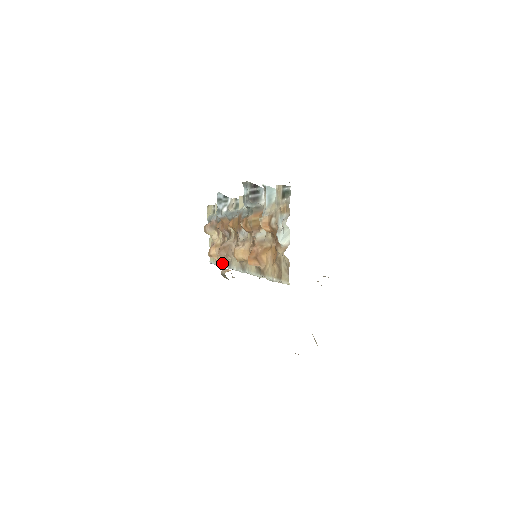
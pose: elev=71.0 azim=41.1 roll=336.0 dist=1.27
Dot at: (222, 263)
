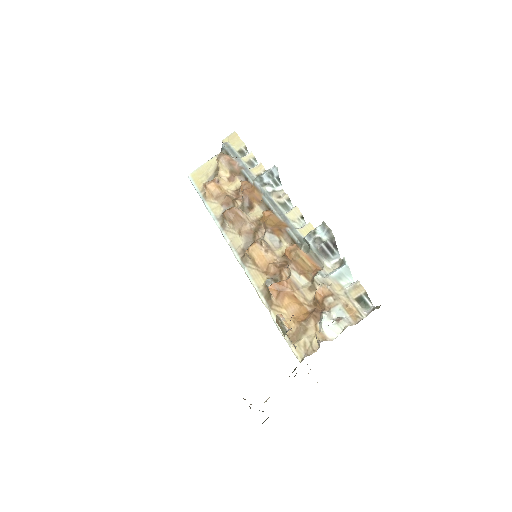
Dot at: (211, 208)
